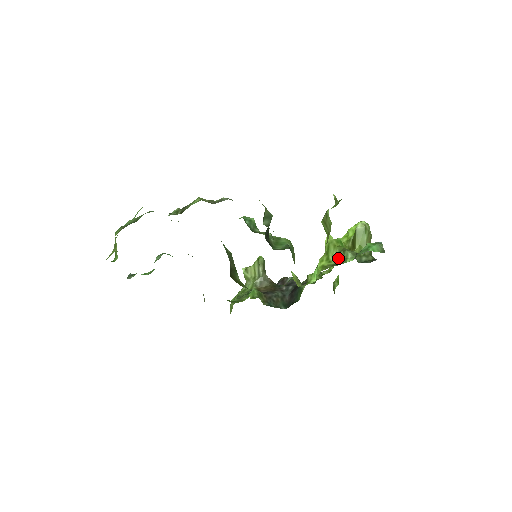
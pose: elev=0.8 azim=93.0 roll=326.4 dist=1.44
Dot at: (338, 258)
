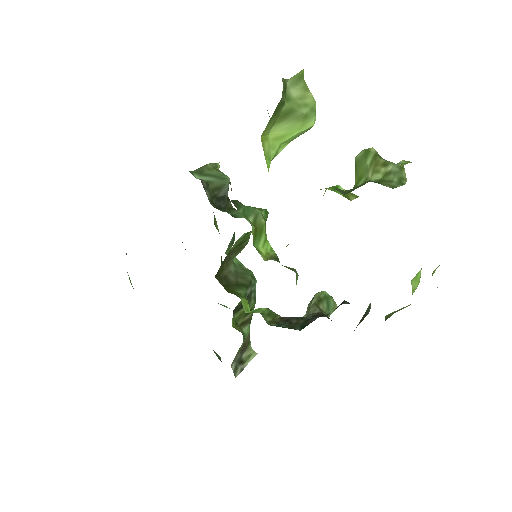
Dot at: occluded
